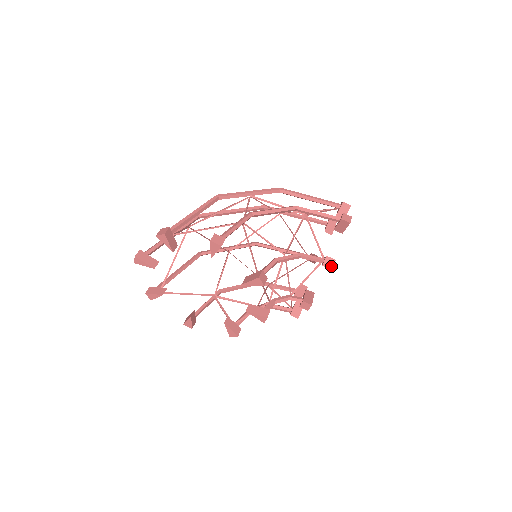
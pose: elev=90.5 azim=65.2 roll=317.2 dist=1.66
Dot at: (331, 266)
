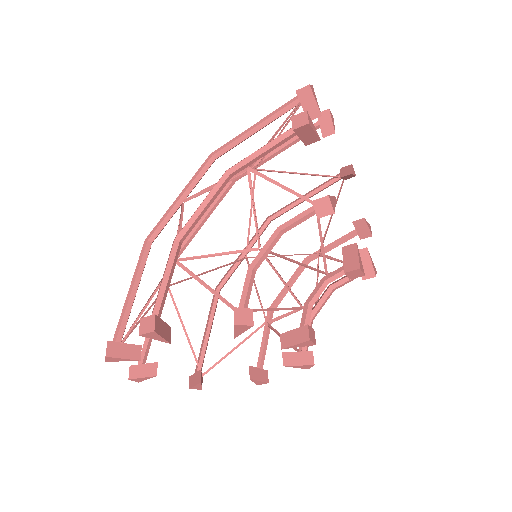
Dot at: (329, 209)
